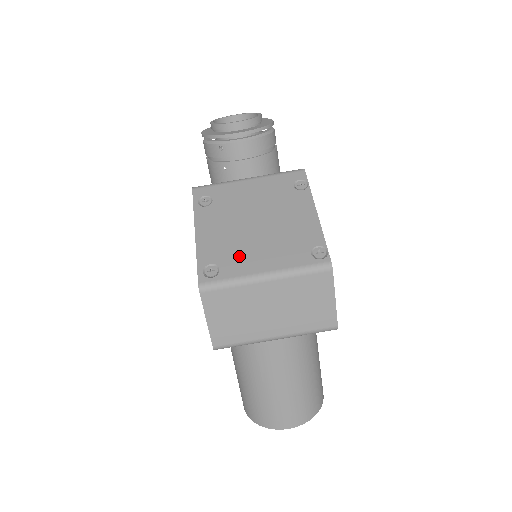
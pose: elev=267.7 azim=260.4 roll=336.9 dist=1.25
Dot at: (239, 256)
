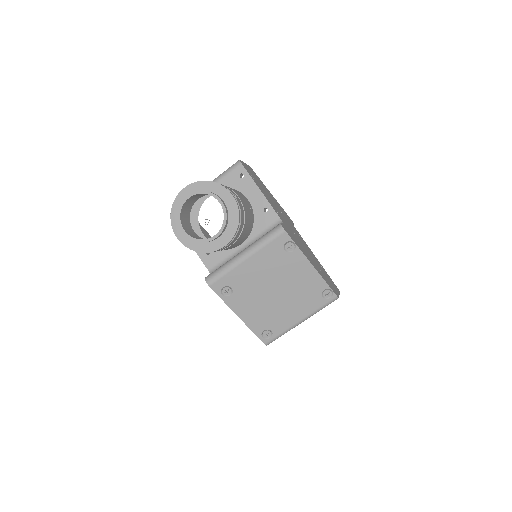
Dot at: (278, 319)
